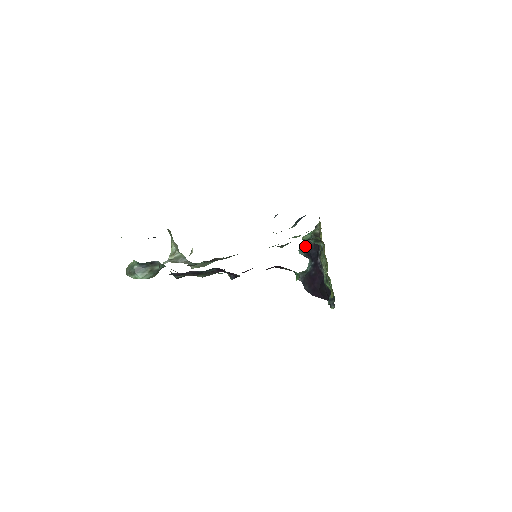
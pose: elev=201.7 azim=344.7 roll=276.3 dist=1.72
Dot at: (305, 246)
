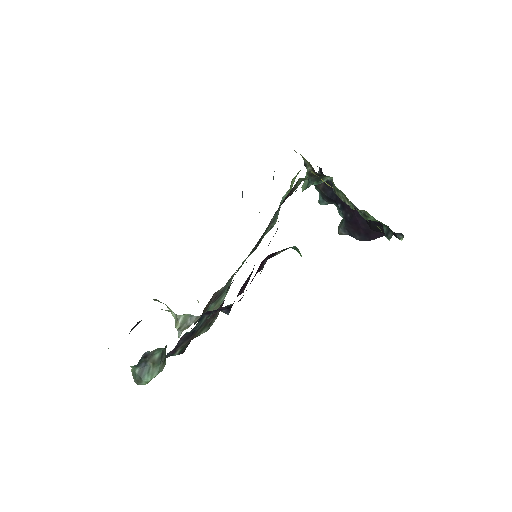
Dot at: (319, 193)
